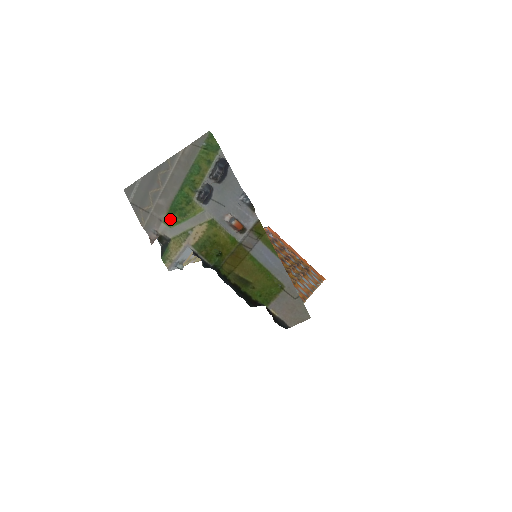
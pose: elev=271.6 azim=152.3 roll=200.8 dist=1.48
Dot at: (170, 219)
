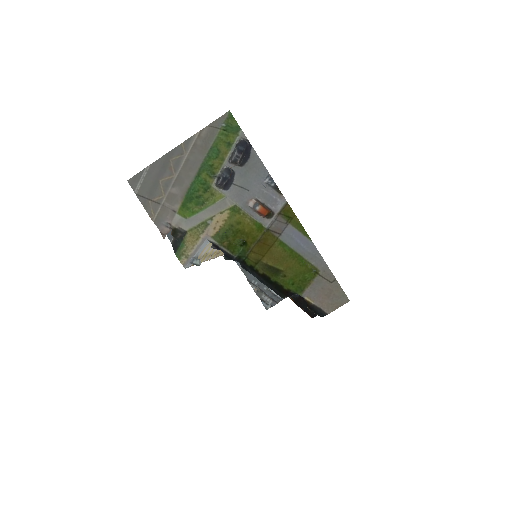
Dot at: (185, 209)
